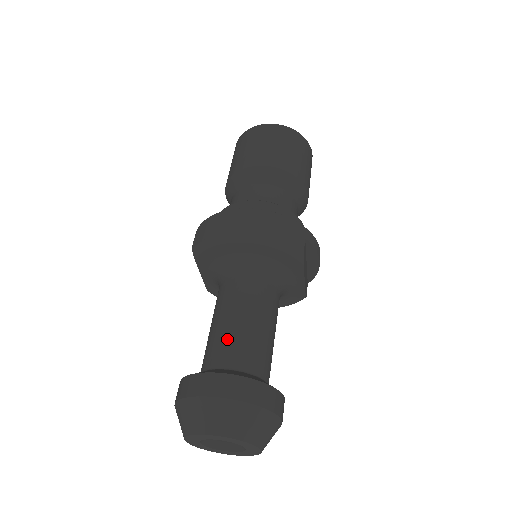
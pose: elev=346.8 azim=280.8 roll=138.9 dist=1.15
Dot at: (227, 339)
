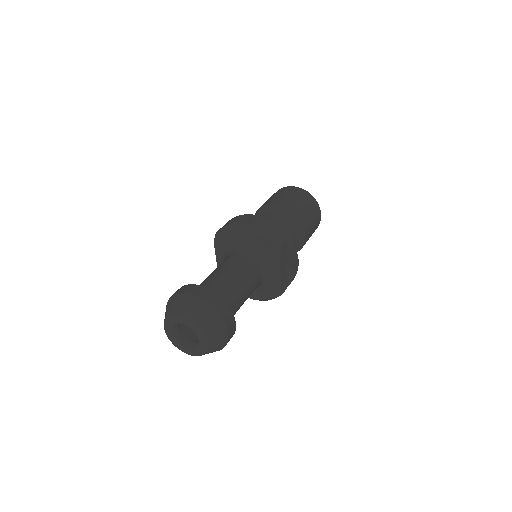
Dot at: (213, 279)
